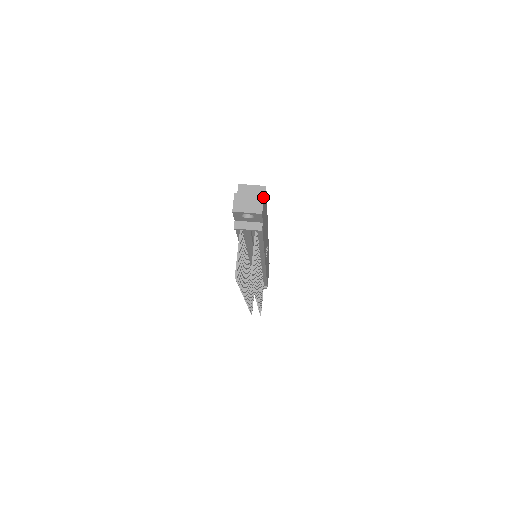
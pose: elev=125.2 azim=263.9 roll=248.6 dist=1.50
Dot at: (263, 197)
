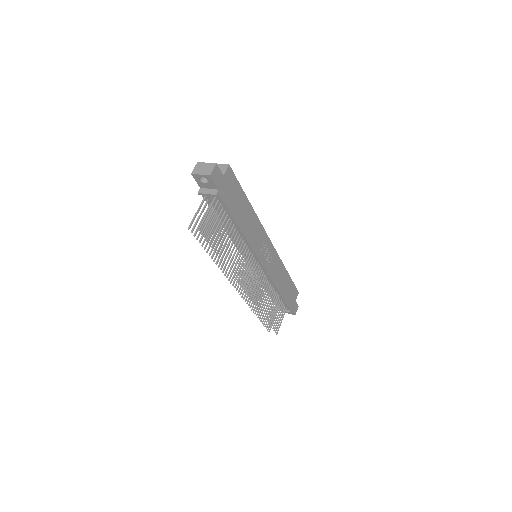
Dot at: (215, 165)
